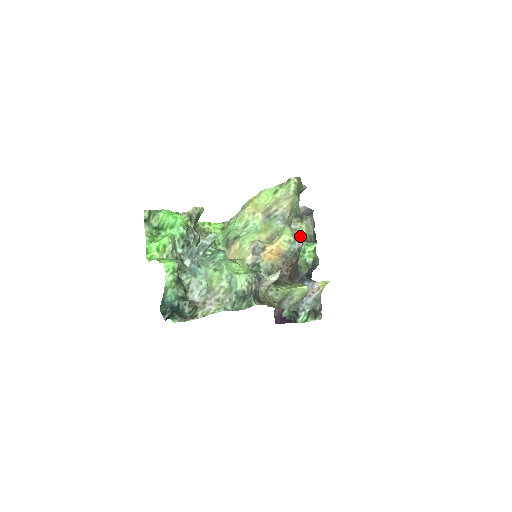
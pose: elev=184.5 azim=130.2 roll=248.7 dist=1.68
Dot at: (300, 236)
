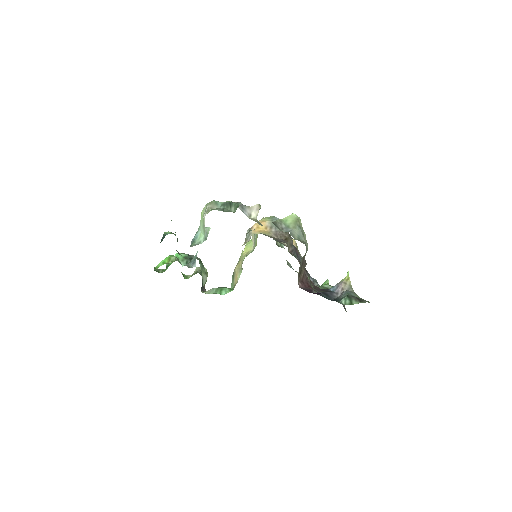
Dot at: occluded
